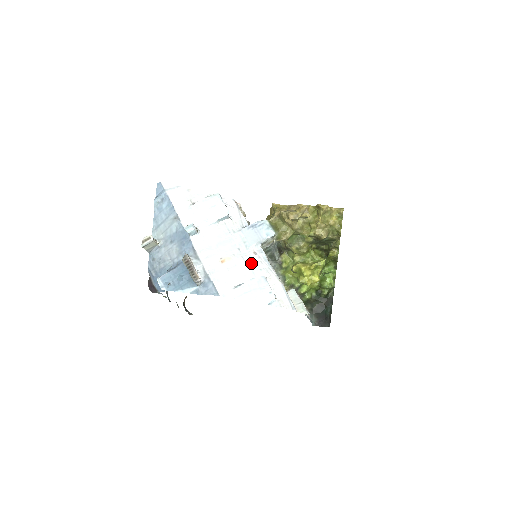
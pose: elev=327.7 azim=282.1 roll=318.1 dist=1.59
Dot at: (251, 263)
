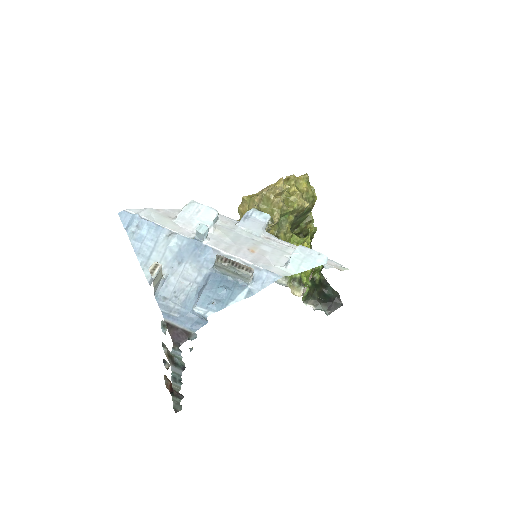
Dot at: (274, 246)
